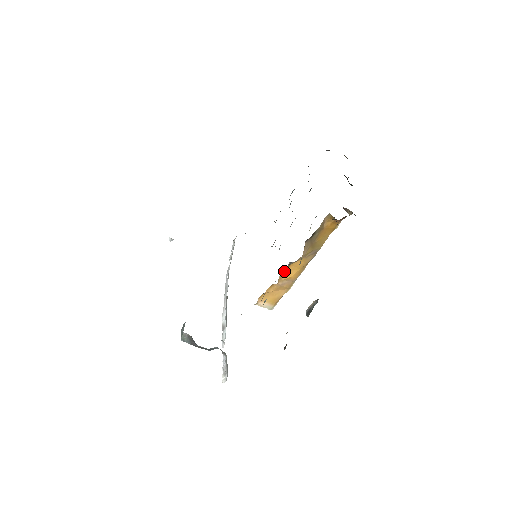
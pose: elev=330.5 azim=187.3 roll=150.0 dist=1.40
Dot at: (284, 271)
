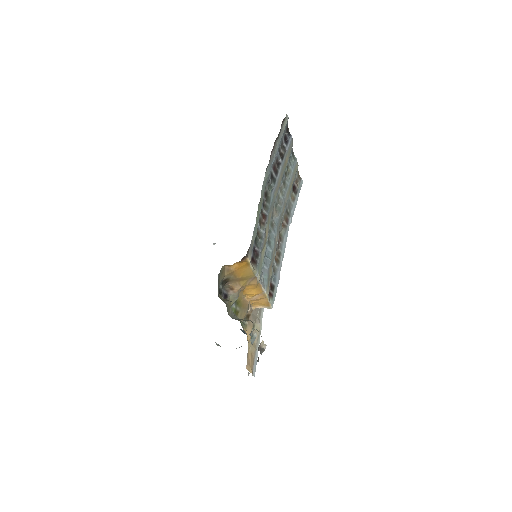
Dot at: (244, 294)
